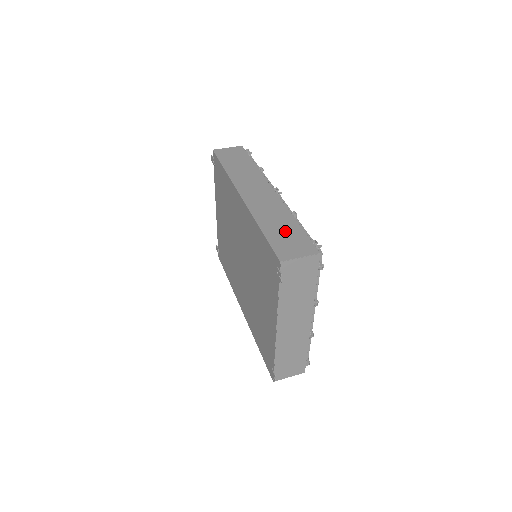
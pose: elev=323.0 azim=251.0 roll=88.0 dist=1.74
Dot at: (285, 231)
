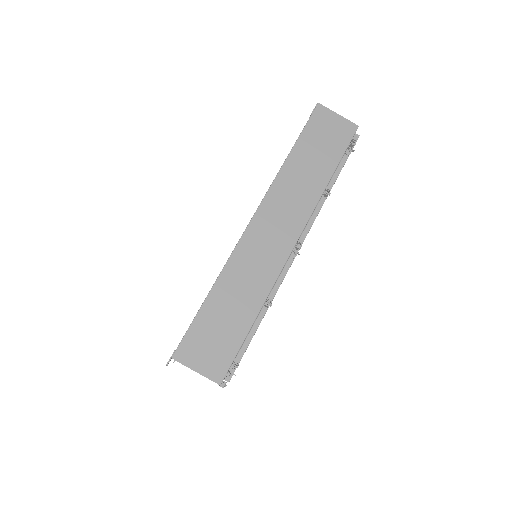
Dot at: (227, 320)
